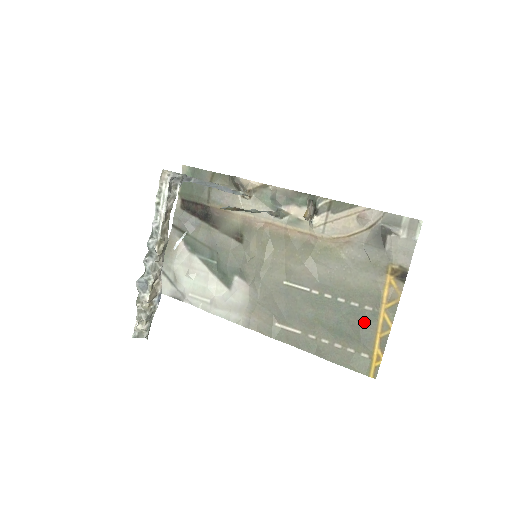
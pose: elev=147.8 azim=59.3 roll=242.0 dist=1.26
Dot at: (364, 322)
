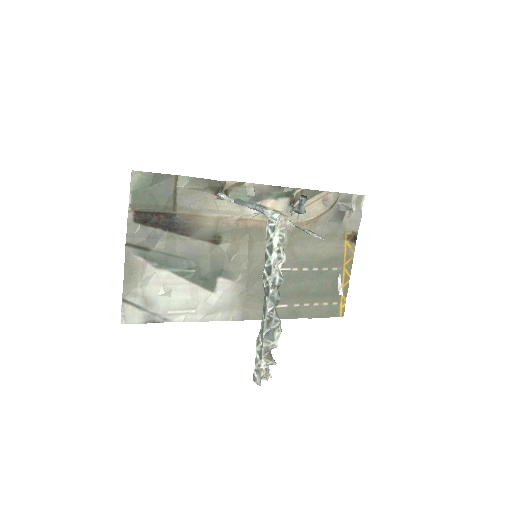
Dot at: (334, 280)
